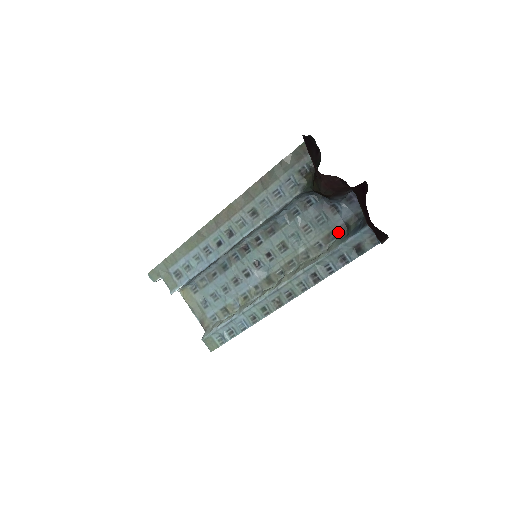
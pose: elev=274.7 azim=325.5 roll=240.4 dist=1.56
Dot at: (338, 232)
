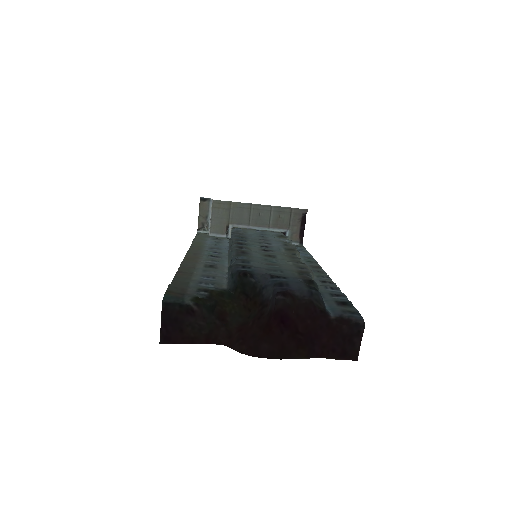
Dot at: (306, 278)
